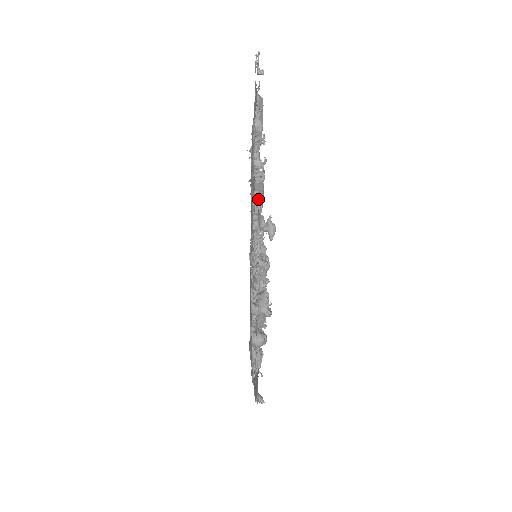
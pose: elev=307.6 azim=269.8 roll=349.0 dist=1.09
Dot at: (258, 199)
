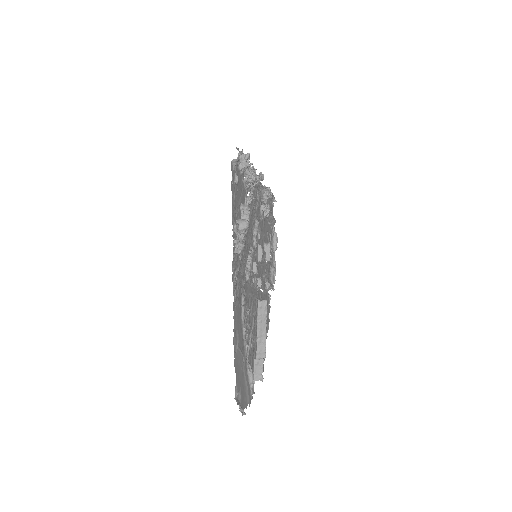
Dot at: occluded
